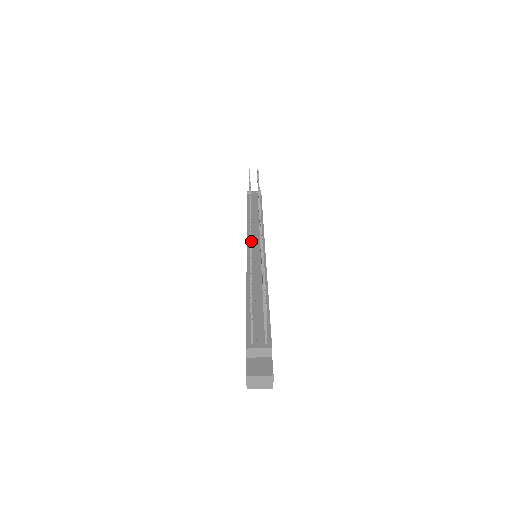
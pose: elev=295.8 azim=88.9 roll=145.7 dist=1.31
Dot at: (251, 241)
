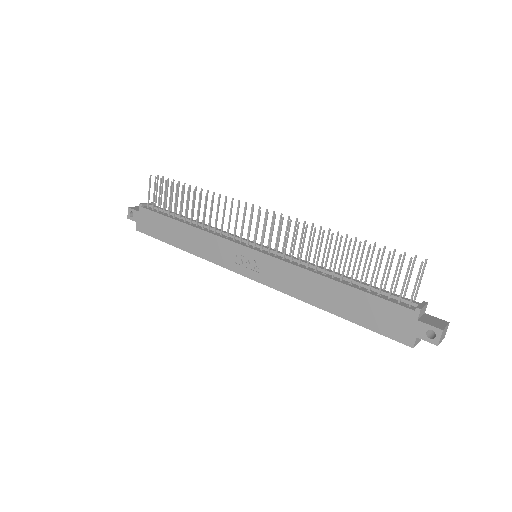
Dot at: (241, 242)
